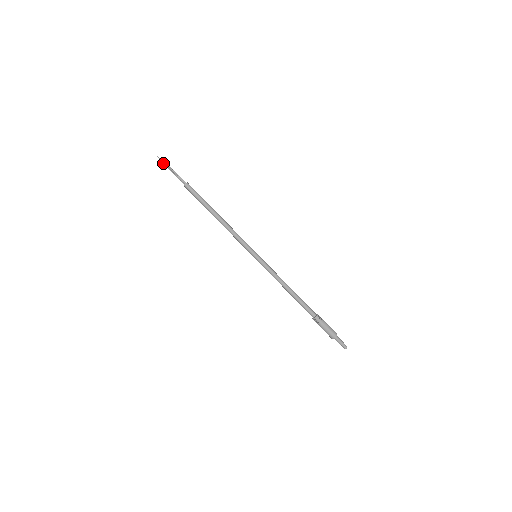
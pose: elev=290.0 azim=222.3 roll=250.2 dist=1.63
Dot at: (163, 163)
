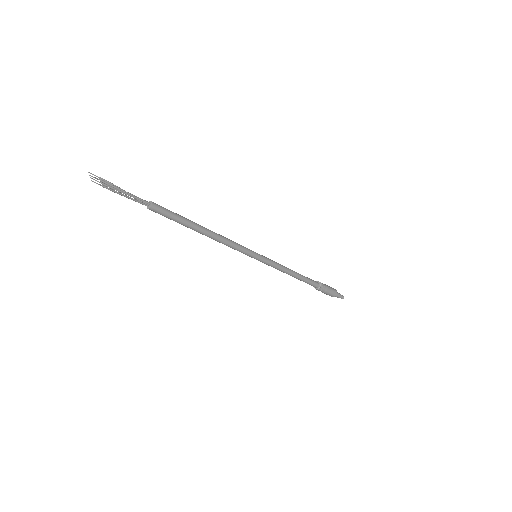
Dot at: (102, 180)
